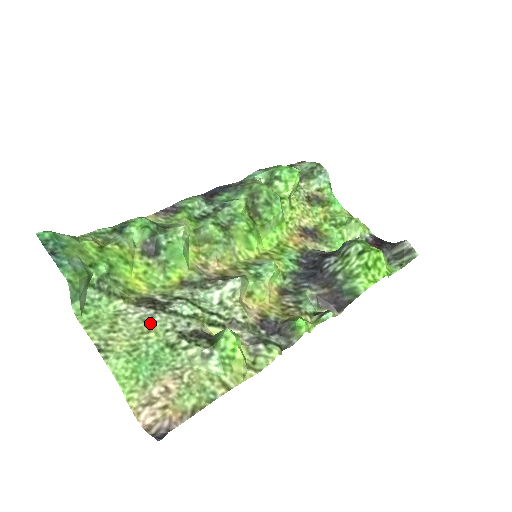
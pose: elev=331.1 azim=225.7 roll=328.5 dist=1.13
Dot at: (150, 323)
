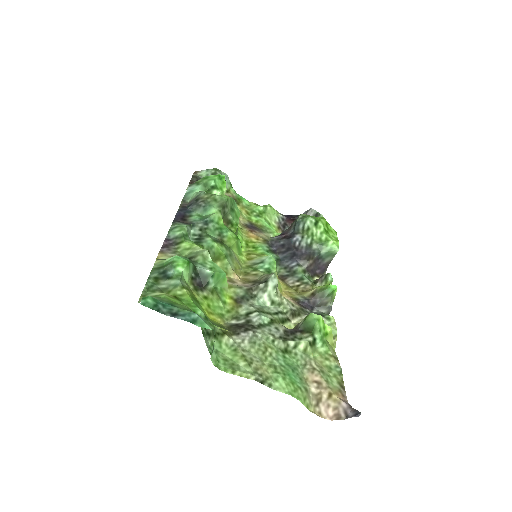
Dot at: (260, 342)
